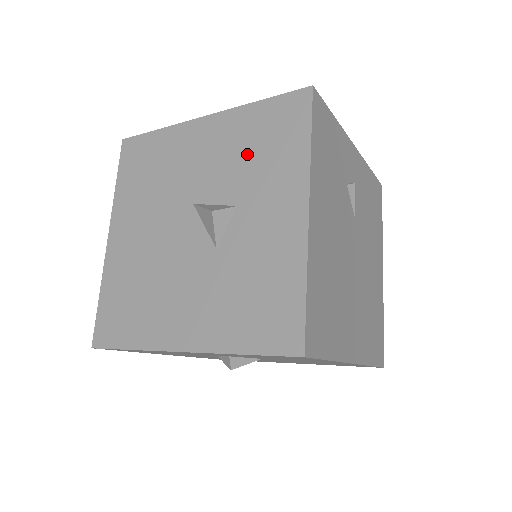
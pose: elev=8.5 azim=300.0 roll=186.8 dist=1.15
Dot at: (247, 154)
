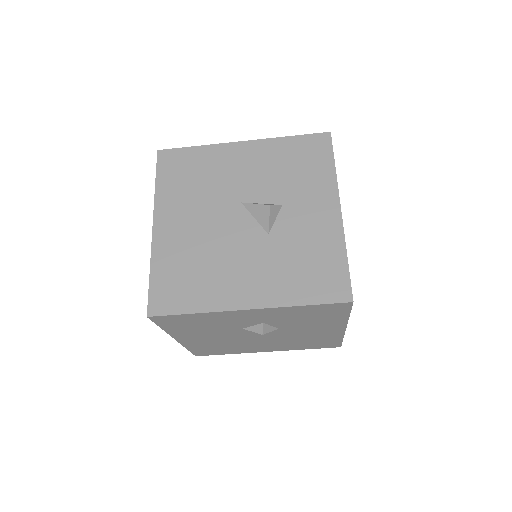
Dot at: (285, 170)
